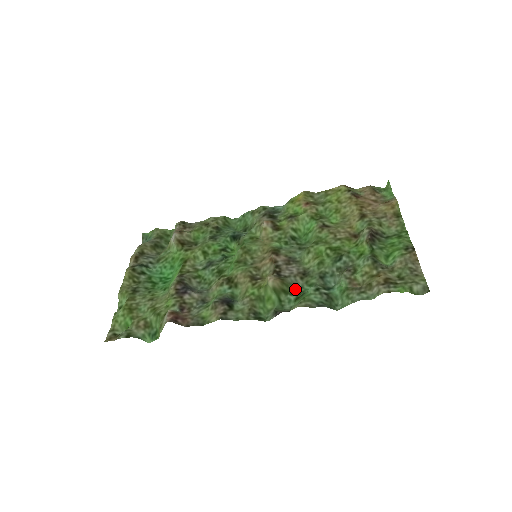
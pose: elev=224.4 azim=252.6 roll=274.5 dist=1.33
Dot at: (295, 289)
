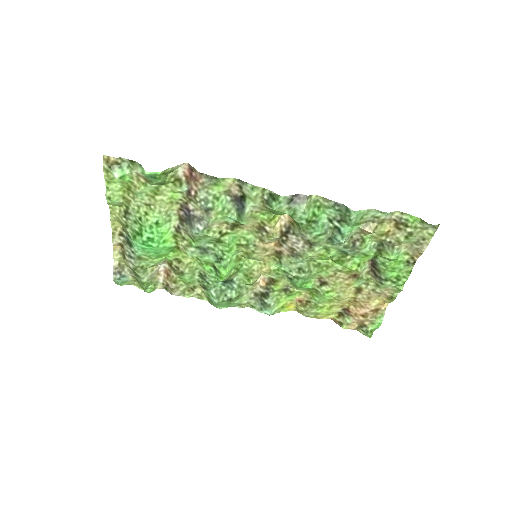
Dot at: (304, 230)
